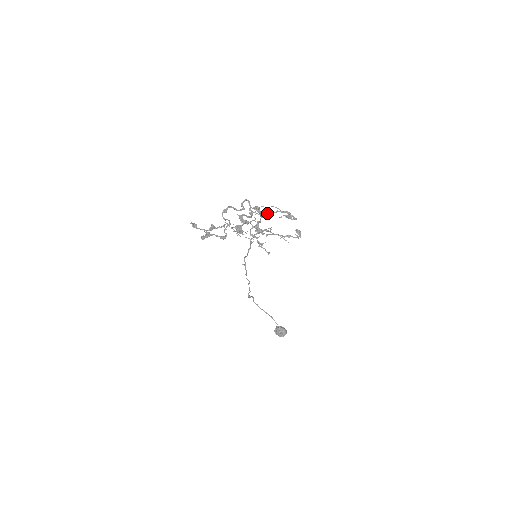
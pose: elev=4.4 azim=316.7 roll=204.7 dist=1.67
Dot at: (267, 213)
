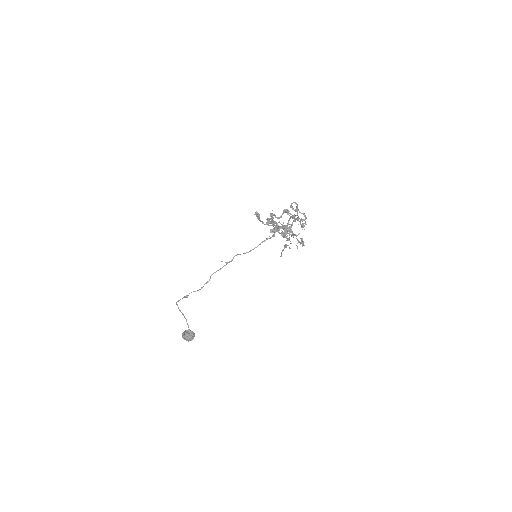
Dot at: occluded
